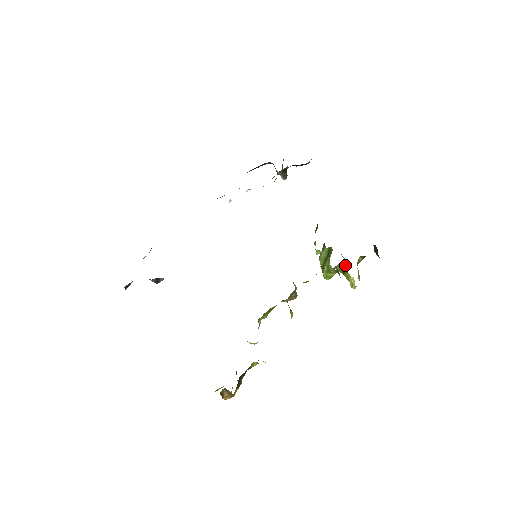
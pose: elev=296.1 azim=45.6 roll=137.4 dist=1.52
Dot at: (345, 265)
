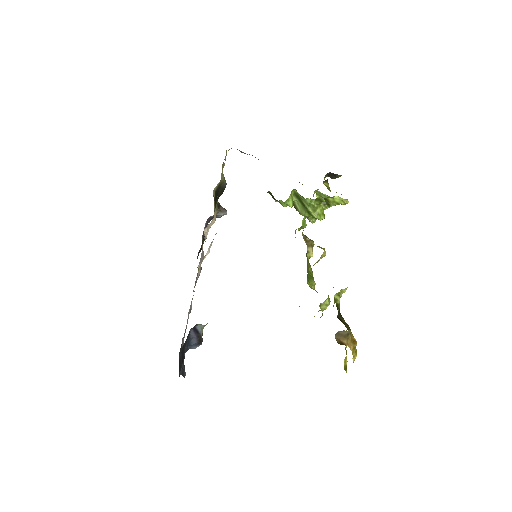
Dot at: (321, 196)
